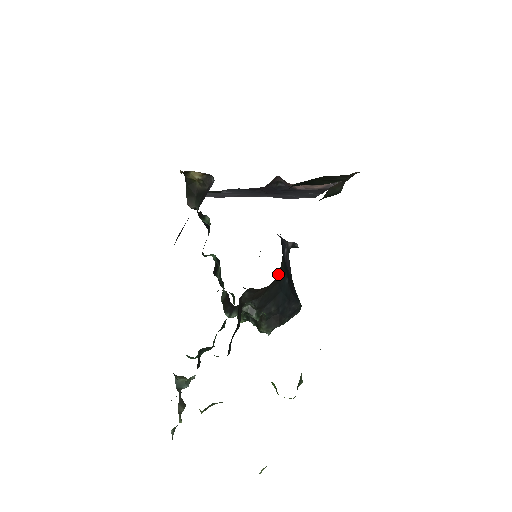
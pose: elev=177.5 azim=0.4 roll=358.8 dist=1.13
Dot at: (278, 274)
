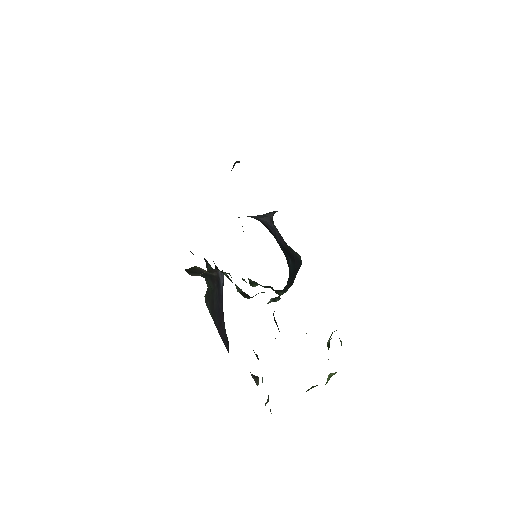
Dot at: occluded
